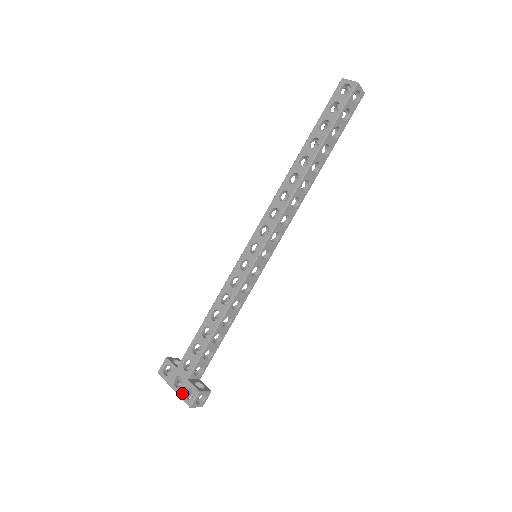
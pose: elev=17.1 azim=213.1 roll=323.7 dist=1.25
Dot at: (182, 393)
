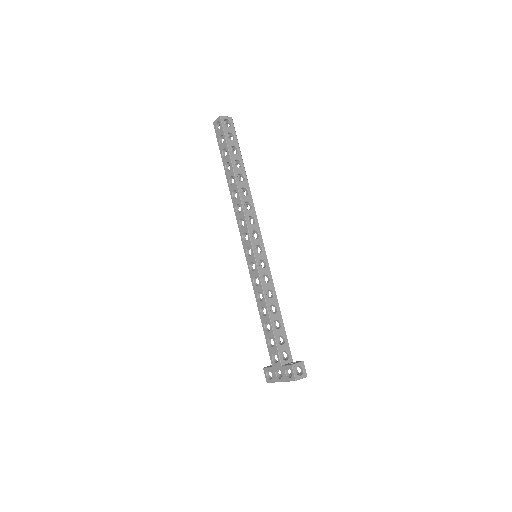
Dot at: (286, 378)
